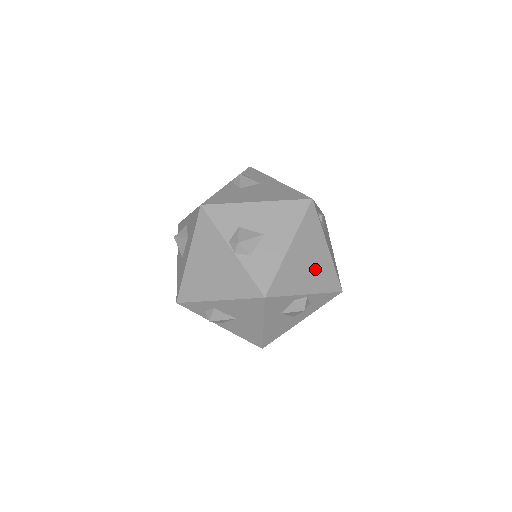
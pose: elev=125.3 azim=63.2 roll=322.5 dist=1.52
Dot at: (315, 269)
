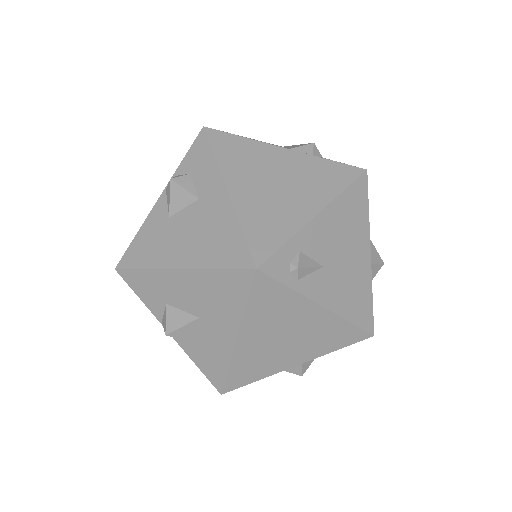
Dot at: (303, 338)
